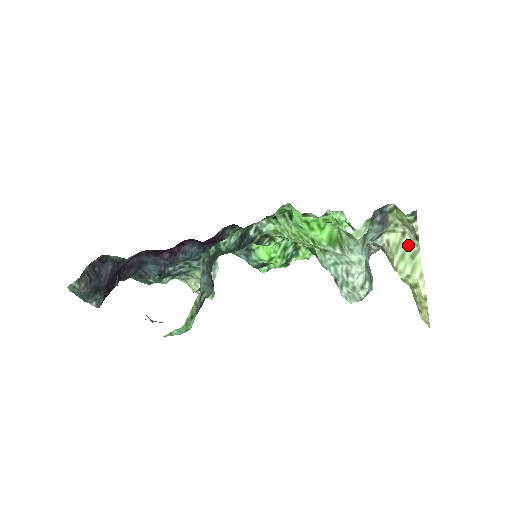
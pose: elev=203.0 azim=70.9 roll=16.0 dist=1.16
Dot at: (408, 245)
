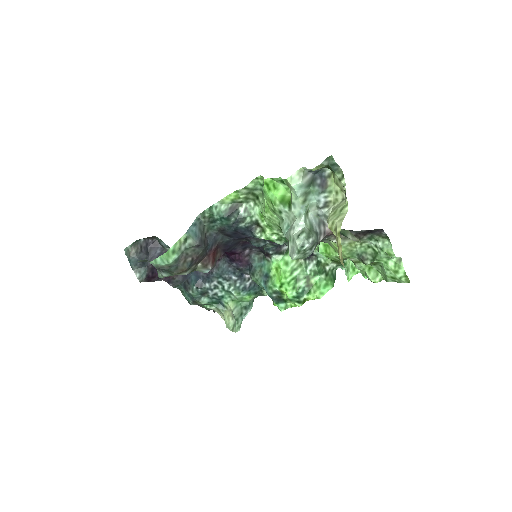
Dot at: (342, 204)
